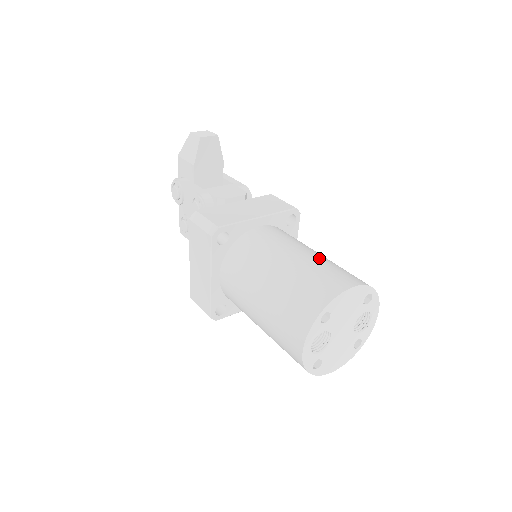
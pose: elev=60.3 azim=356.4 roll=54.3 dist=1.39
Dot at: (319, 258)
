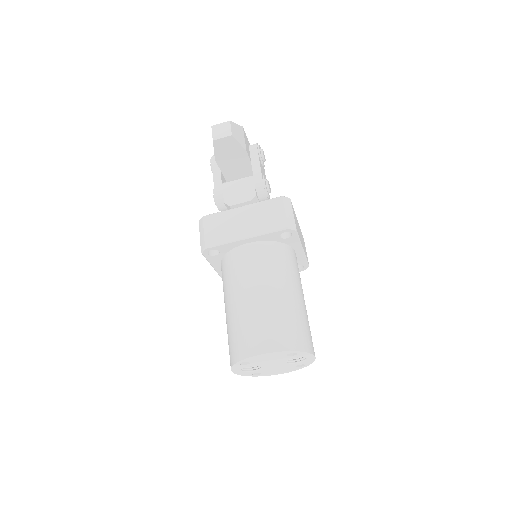
Dot at: (267, 305)
